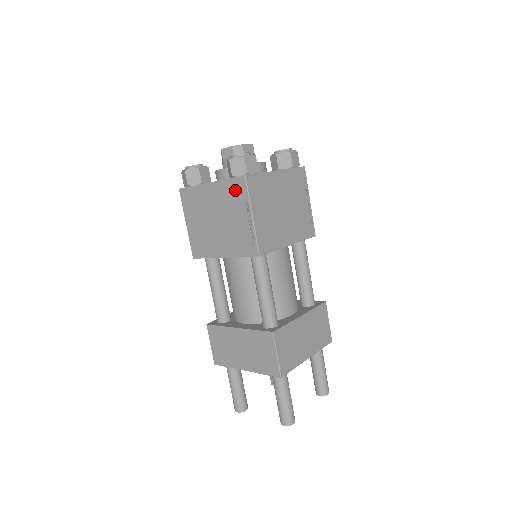
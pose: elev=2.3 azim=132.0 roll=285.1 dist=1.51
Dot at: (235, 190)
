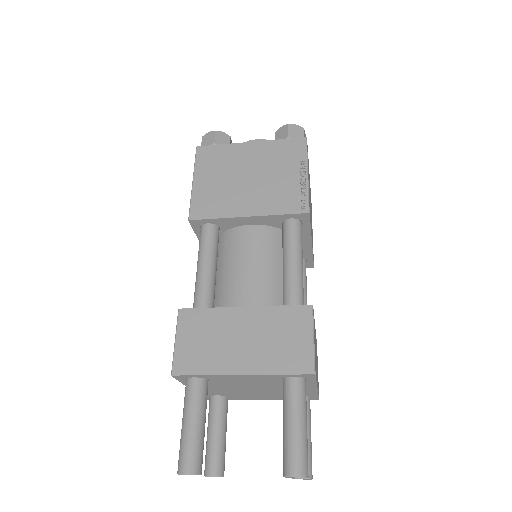
Dot at: (289, 149)
